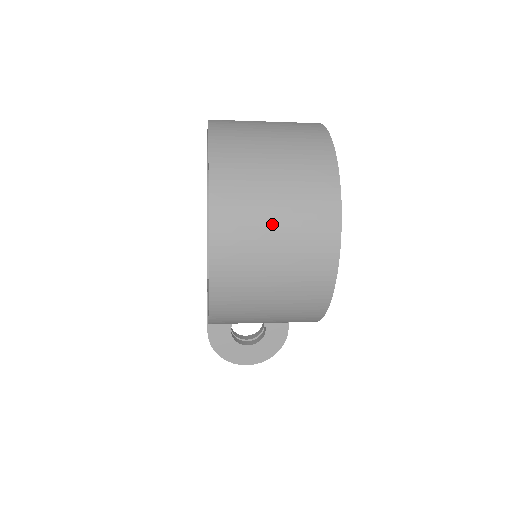
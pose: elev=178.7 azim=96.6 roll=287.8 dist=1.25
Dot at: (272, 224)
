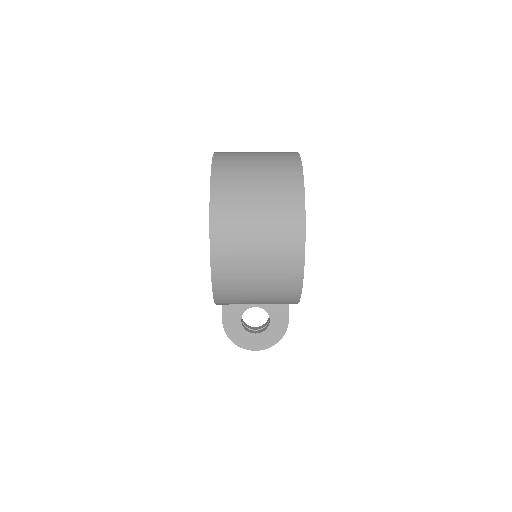
Dot at: (254, 223)
